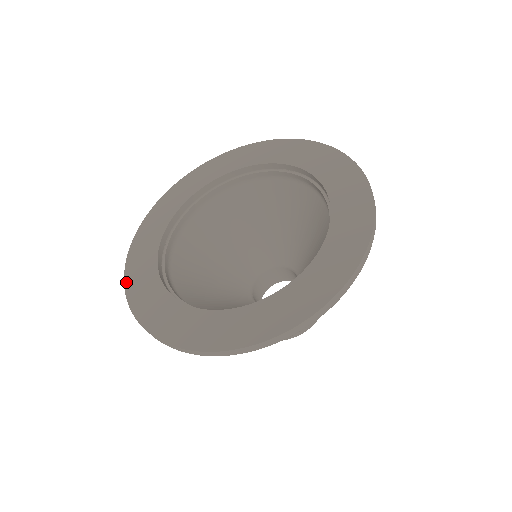
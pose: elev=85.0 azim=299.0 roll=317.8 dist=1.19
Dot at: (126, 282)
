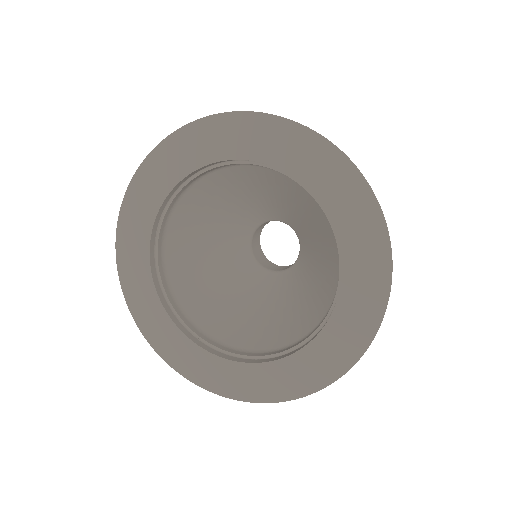
Dot at: (120, 276)
